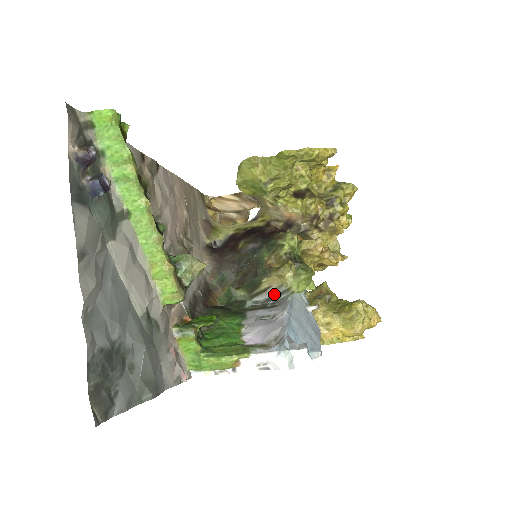
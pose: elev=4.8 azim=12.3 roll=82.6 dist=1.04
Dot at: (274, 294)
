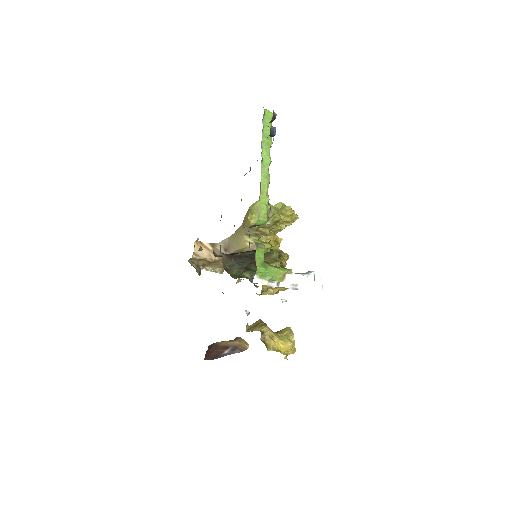
Dot at: occluded
